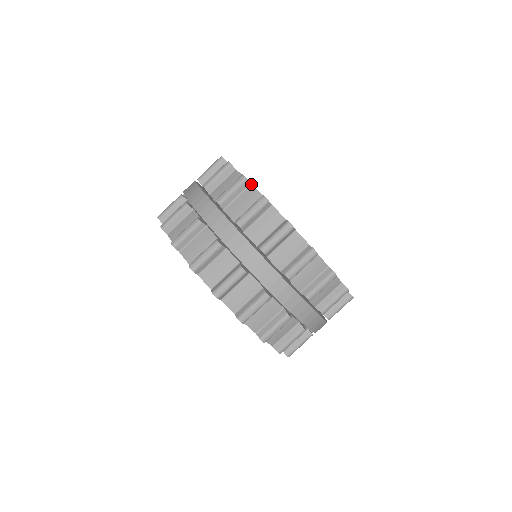
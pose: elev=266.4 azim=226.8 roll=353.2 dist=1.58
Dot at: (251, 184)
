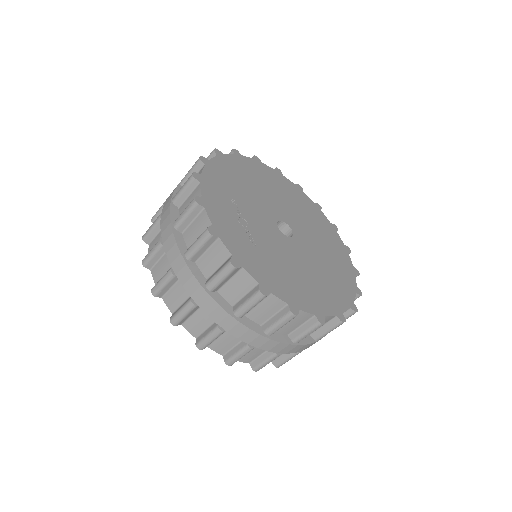
Dot at: (270, 293)
